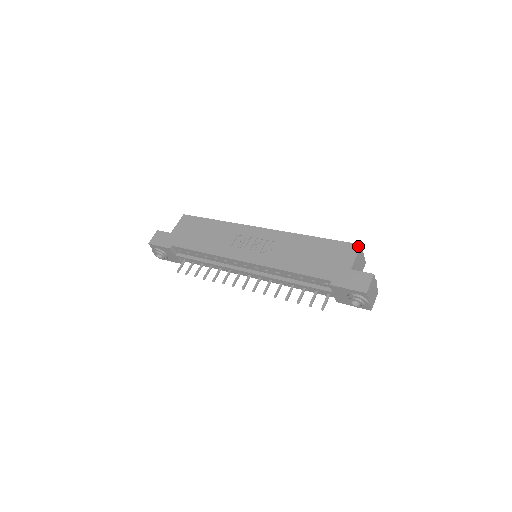
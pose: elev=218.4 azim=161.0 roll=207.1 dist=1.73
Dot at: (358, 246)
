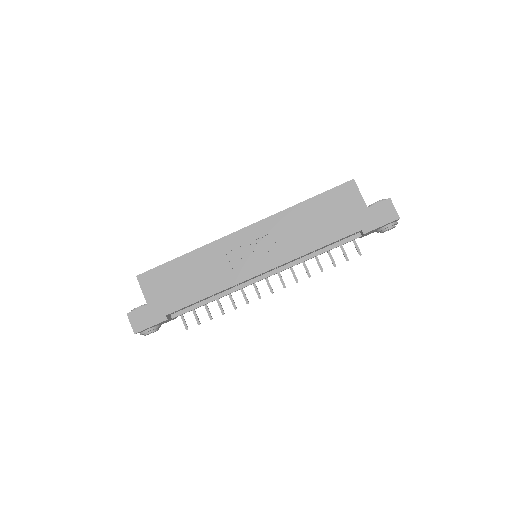
Dot at: (353, 182)
